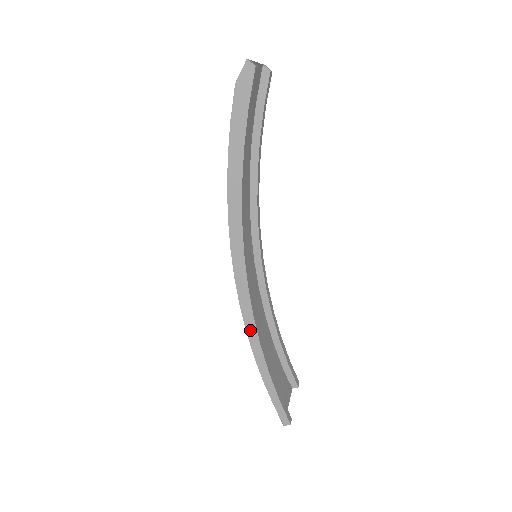
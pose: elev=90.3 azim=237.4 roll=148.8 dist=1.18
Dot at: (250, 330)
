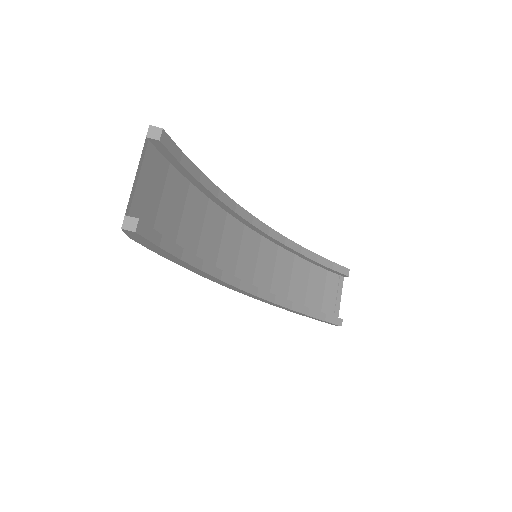
Dot at: (277, 306)
